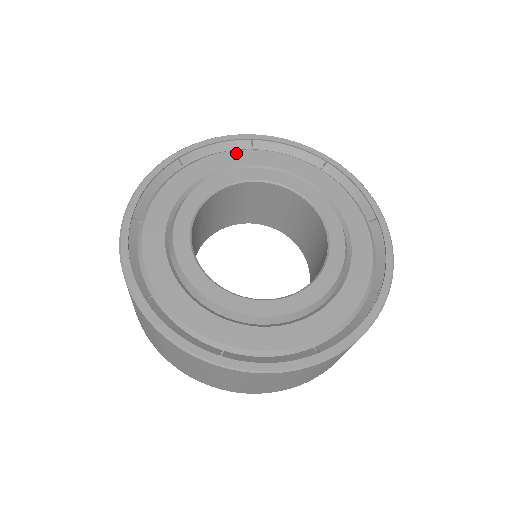
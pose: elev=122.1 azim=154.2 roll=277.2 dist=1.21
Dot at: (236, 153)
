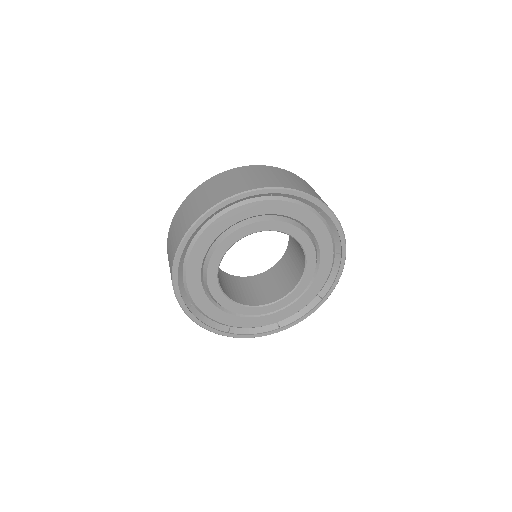
Dot at: (307, 212)
